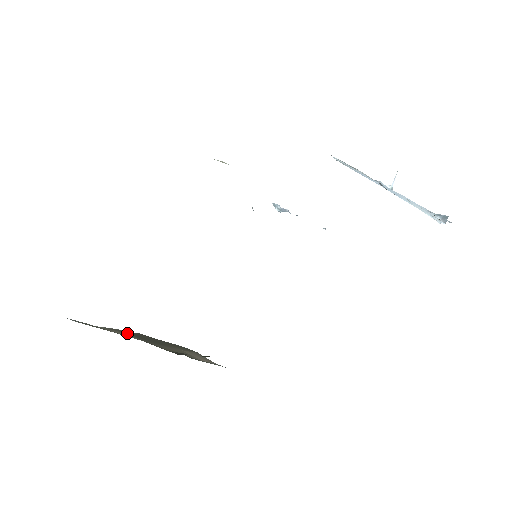
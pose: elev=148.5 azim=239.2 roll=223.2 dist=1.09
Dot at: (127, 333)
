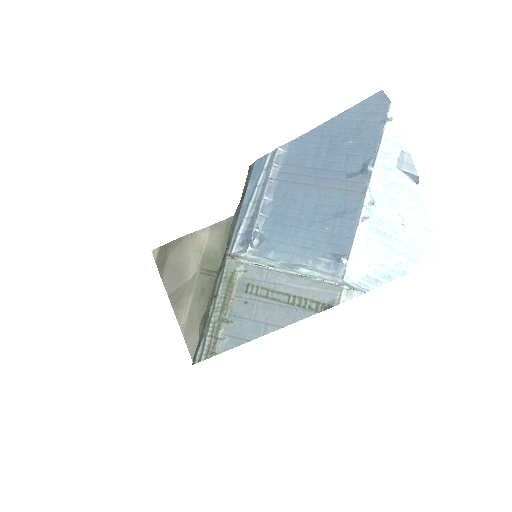
Dot at: (178, 301)
